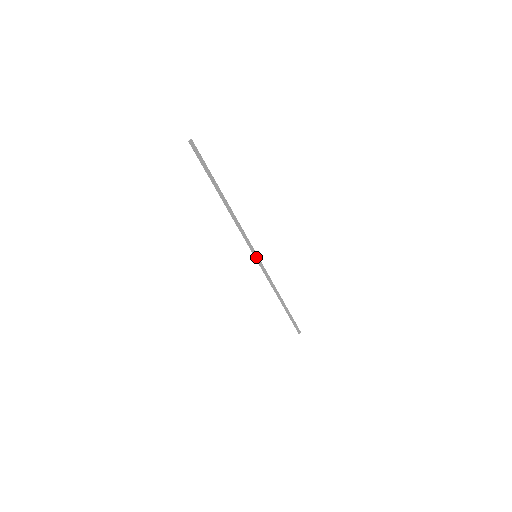
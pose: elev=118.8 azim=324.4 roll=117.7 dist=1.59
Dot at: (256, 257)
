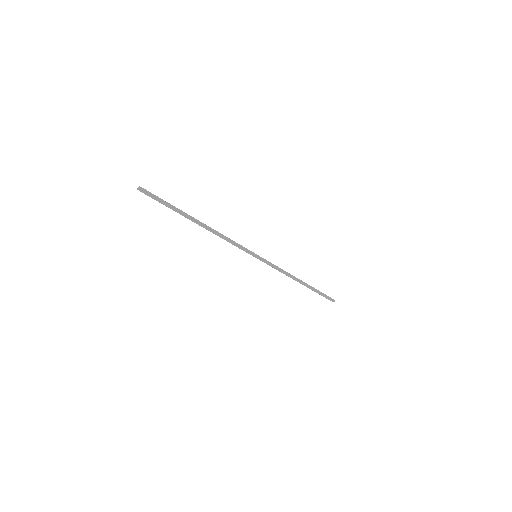
Dot at: (256, 257)
